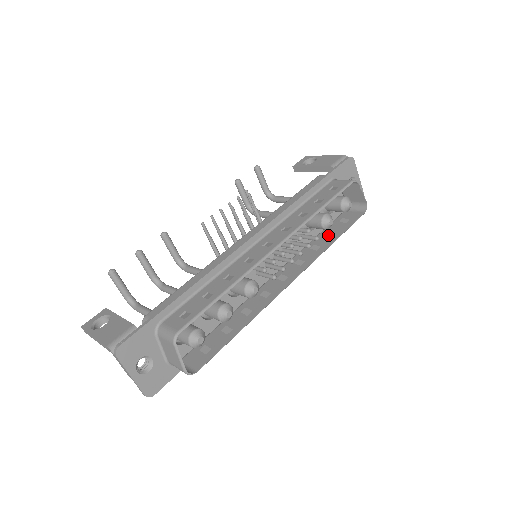
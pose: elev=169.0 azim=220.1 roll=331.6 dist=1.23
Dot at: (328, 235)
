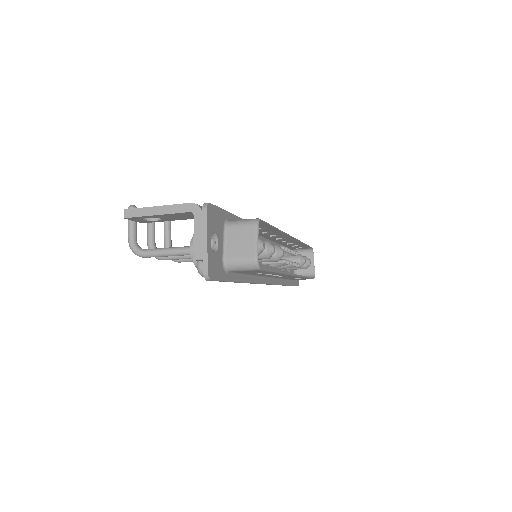
Dot at: occluded
